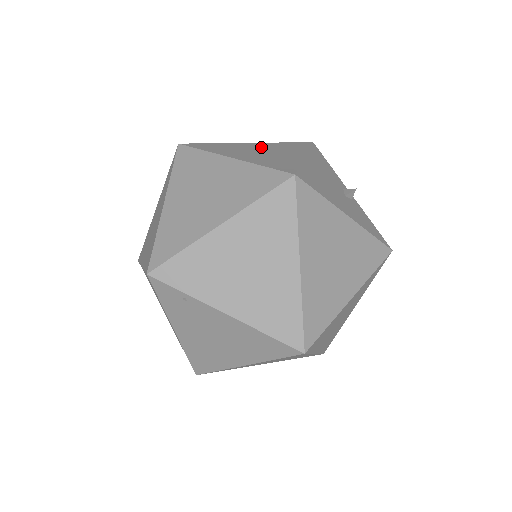
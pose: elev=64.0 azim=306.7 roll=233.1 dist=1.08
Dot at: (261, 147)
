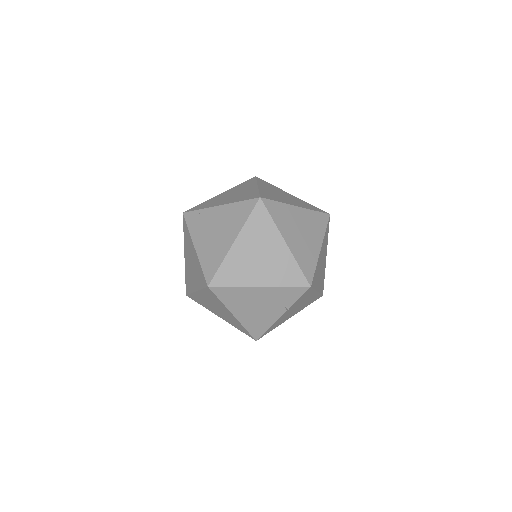
Dot at: occluded
